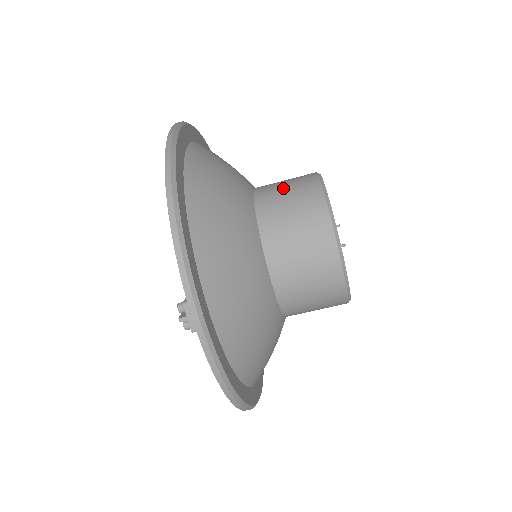
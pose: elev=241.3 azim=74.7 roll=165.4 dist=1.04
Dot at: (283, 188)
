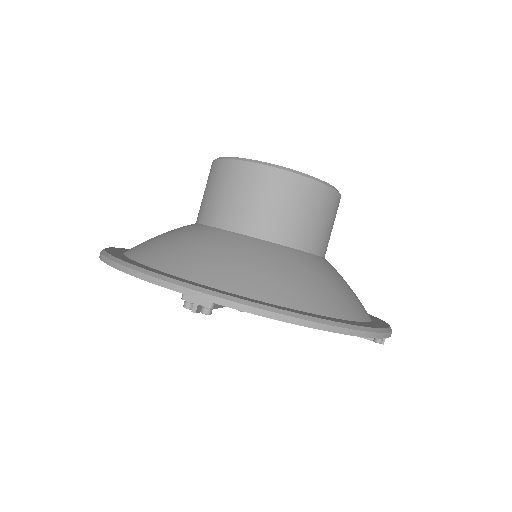
Dot at: (203, 195)
